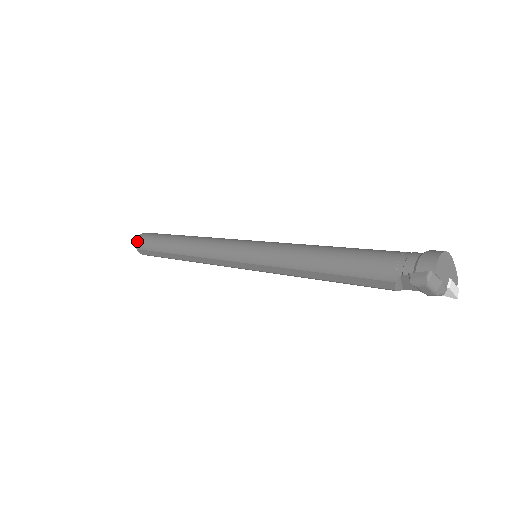
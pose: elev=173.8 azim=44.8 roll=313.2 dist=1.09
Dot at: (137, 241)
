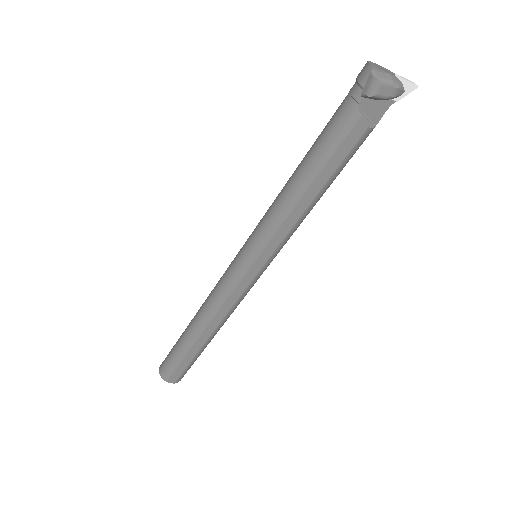
Dot at: (161, 373)
